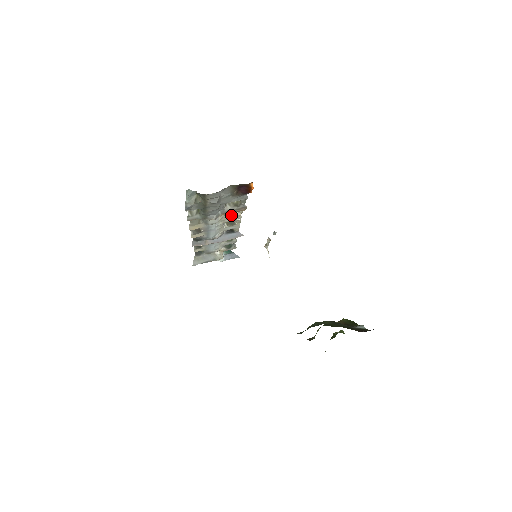
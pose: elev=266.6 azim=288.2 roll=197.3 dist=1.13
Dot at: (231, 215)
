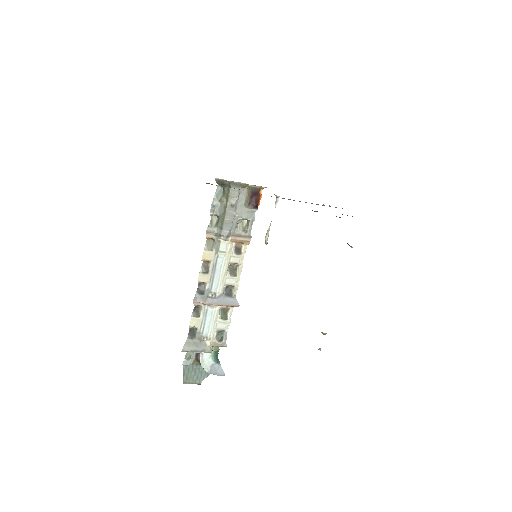
Dot at: (237, 252)
